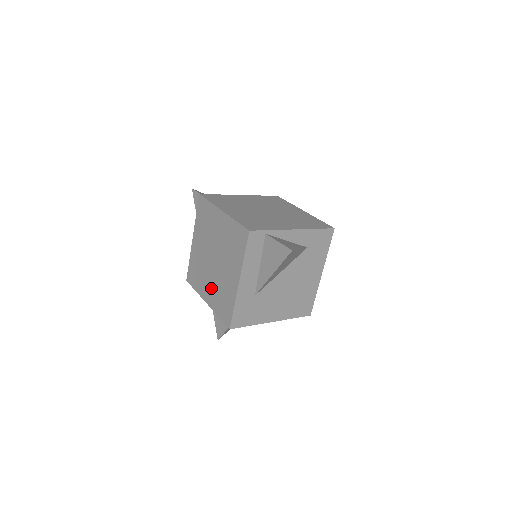
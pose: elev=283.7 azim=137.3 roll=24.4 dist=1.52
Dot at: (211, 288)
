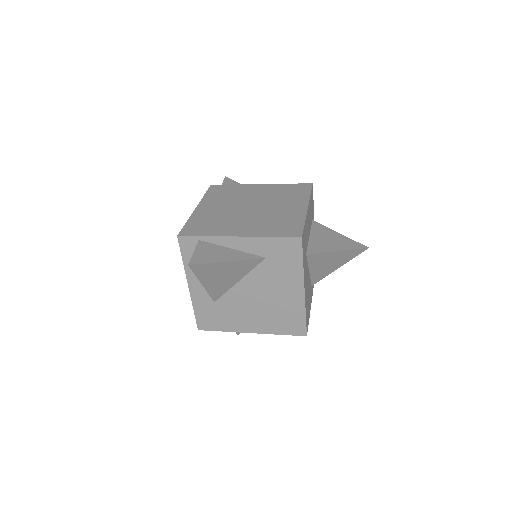
Dot at: occluded
